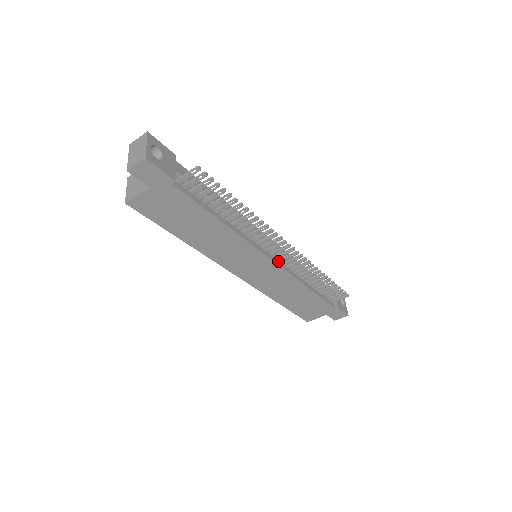
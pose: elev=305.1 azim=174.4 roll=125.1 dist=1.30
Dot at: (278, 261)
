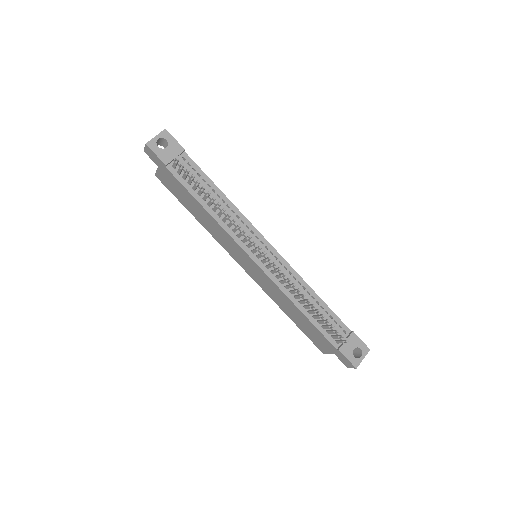
Dot at: (265, 266)
